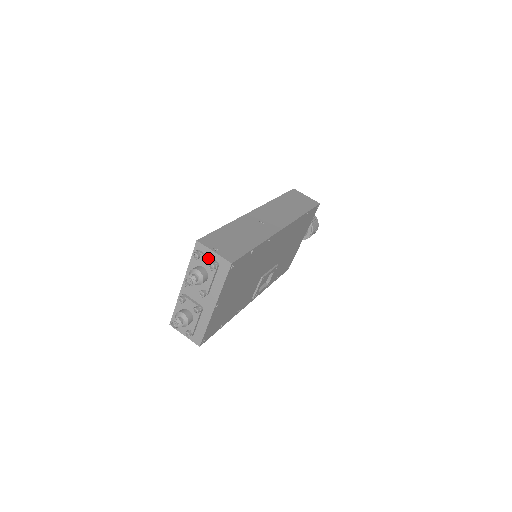
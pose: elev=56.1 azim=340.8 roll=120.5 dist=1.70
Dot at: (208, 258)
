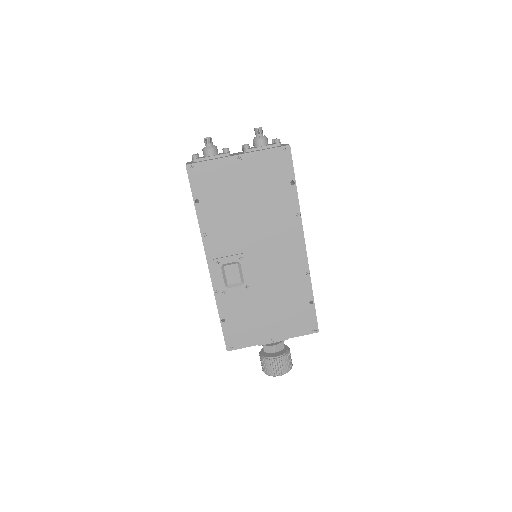
Dot at: occluded
